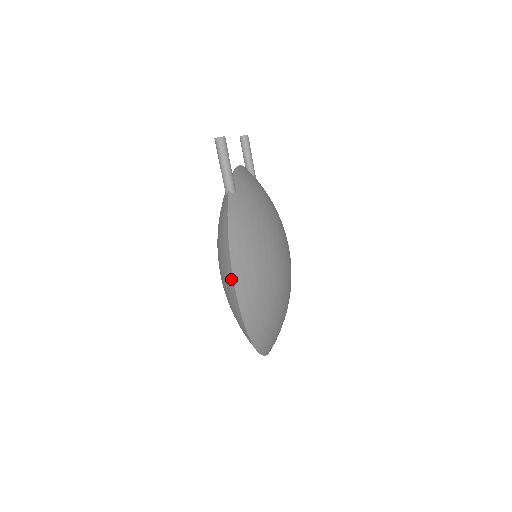
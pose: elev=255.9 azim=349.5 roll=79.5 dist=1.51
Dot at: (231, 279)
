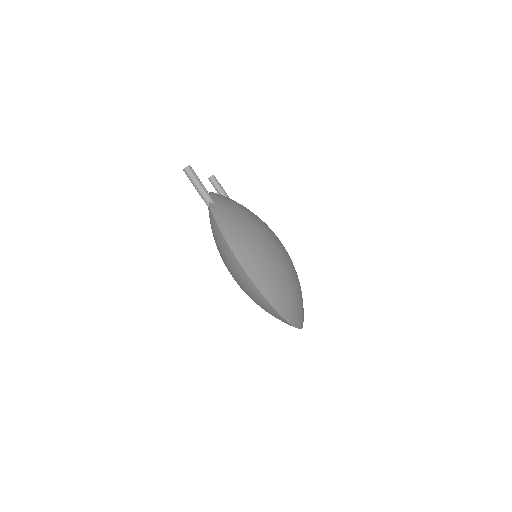
Dot at: (234, 259)
